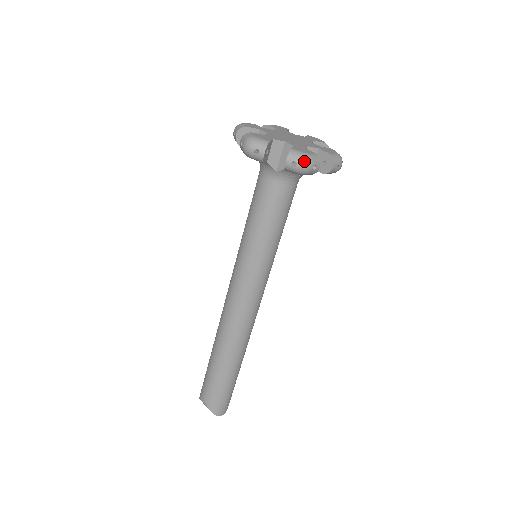
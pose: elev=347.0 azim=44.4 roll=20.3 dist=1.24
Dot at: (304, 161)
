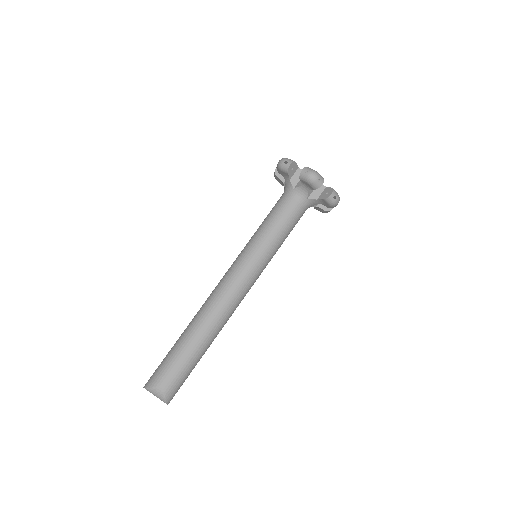
Dot at: (339, 198)
